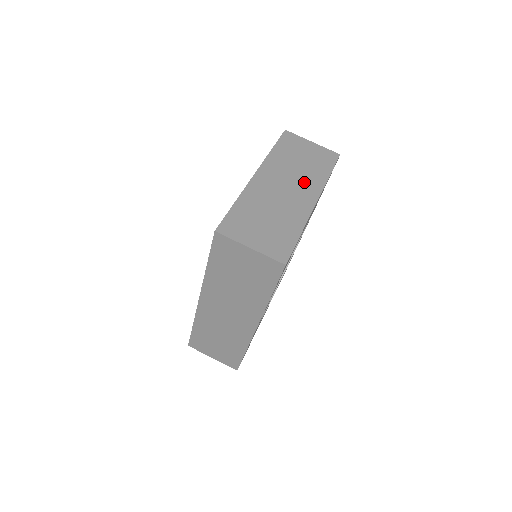
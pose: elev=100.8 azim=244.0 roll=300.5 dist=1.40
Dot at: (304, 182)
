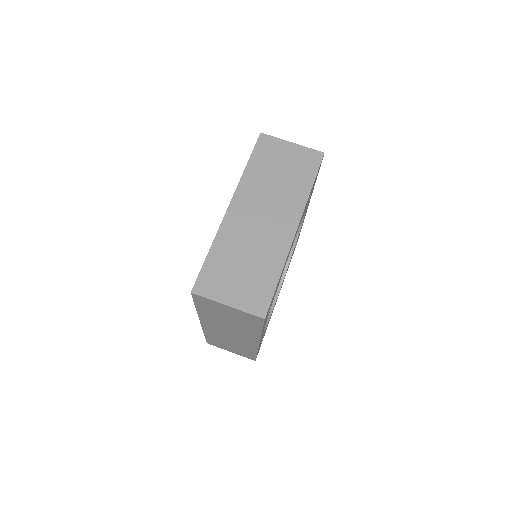
Dot at: (283, 204)
